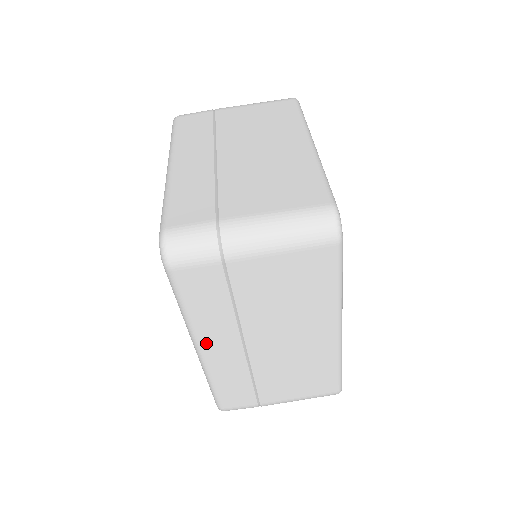
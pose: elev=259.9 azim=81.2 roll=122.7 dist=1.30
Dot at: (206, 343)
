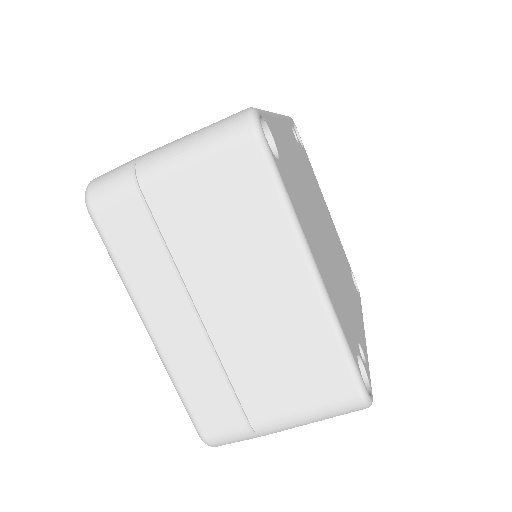
Dot at: occluded
